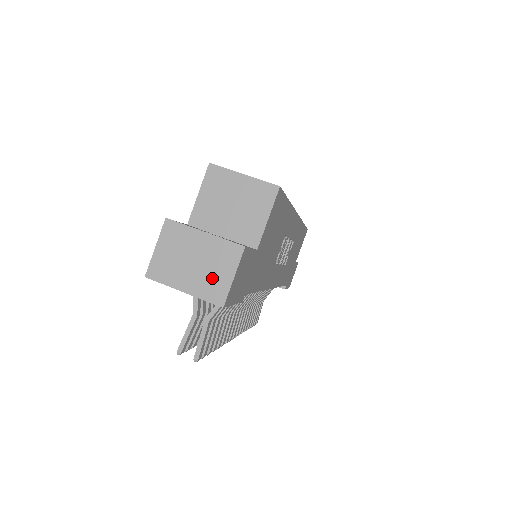
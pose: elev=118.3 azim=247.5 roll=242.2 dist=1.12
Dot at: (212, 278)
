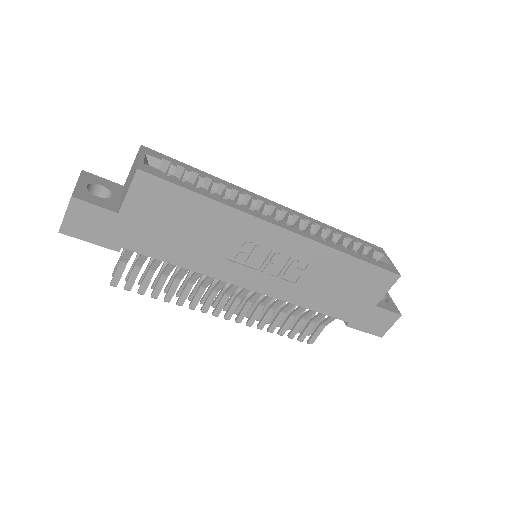
Dot at: occluded
